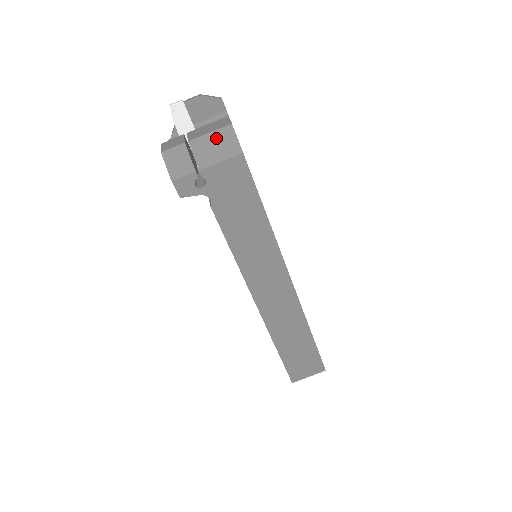
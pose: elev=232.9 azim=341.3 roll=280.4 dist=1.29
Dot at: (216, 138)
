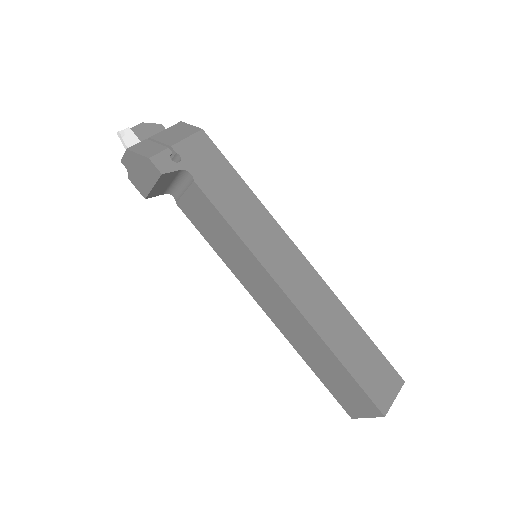
Dot at: (173, 130)
